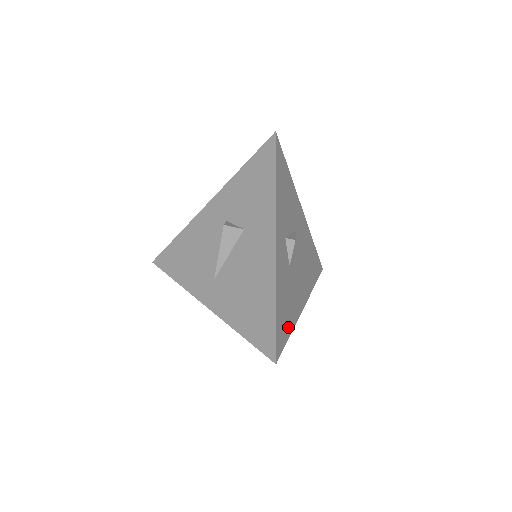
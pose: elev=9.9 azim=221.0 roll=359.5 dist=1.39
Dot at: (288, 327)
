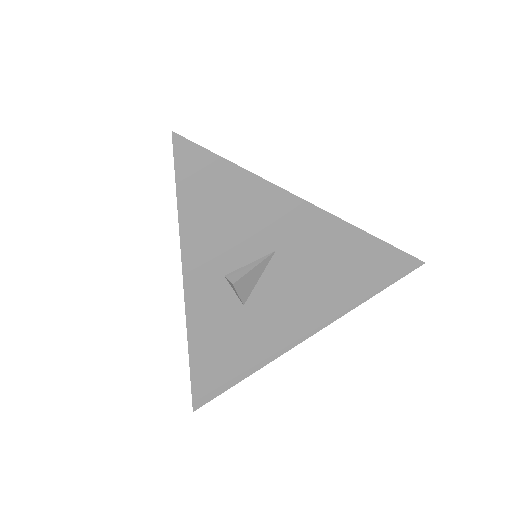
Dot at: (238, 372)
